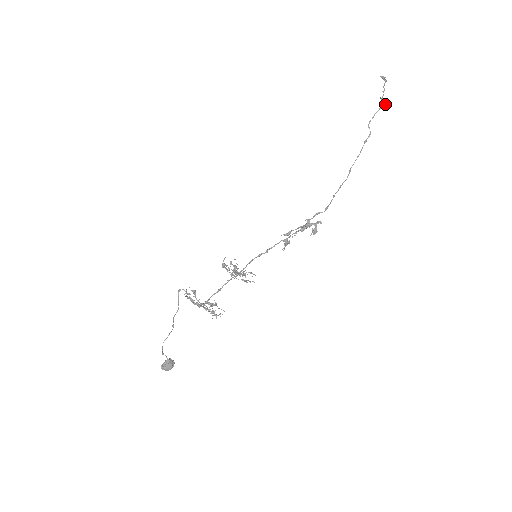
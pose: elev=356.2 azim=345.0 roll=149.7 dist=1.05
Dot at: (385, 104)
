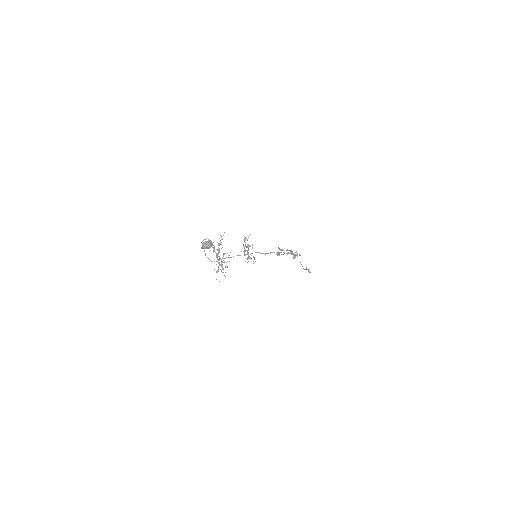
Dot at: occluded
